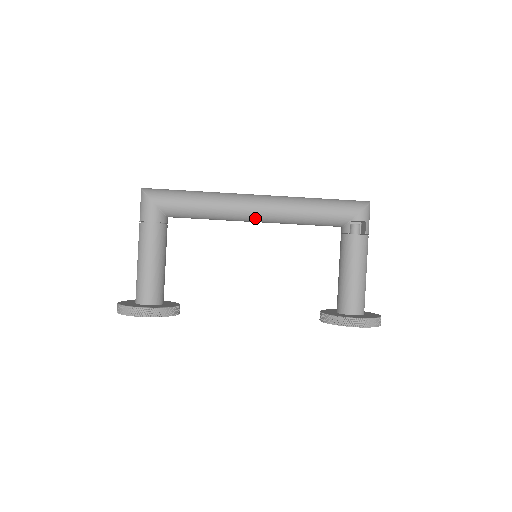
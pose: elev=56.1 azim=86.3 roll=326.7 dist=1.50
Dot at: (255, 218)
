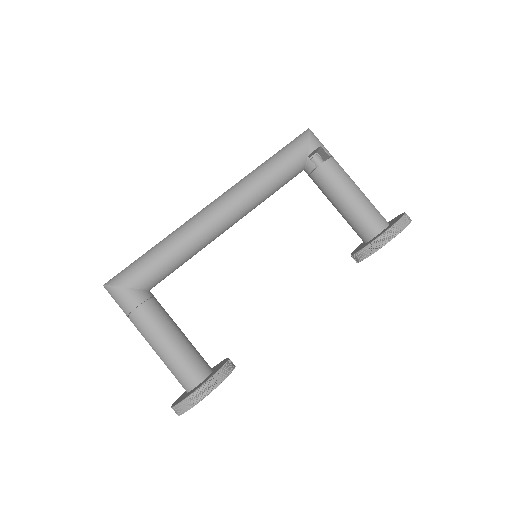
Dot at: (227, 223)
